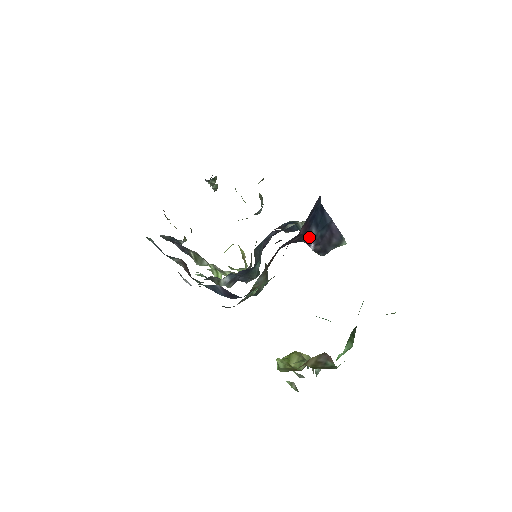
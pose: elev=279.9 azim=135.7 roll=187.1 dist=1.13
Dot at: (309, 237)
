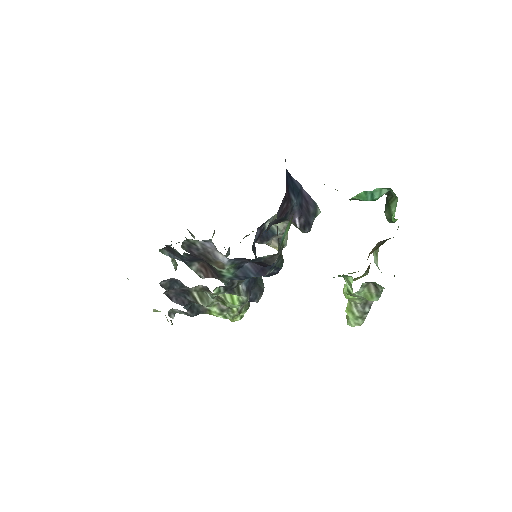
Dot at: (291, 209)
